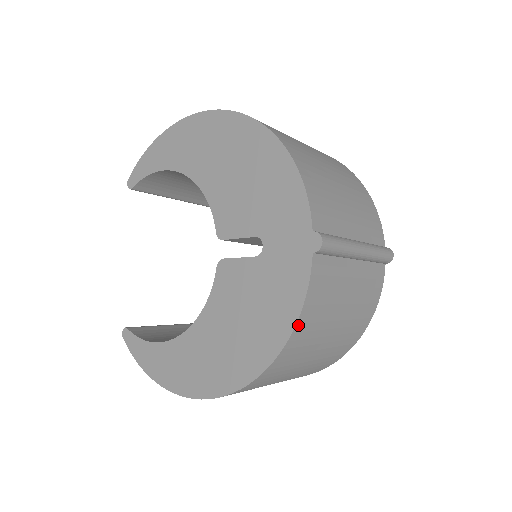
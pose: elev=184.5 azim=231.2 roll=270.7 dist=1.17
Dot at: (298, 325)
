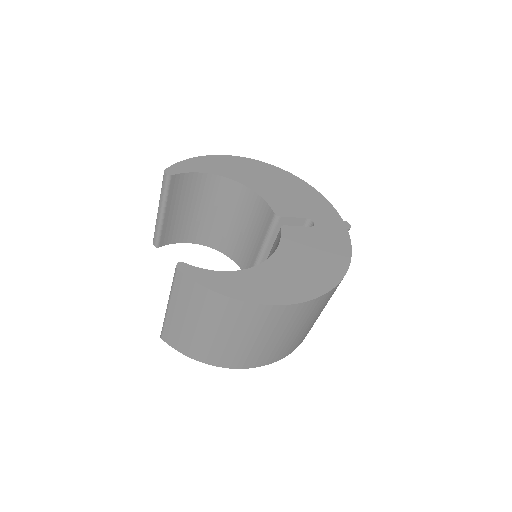
Dot at: (350, 261)
